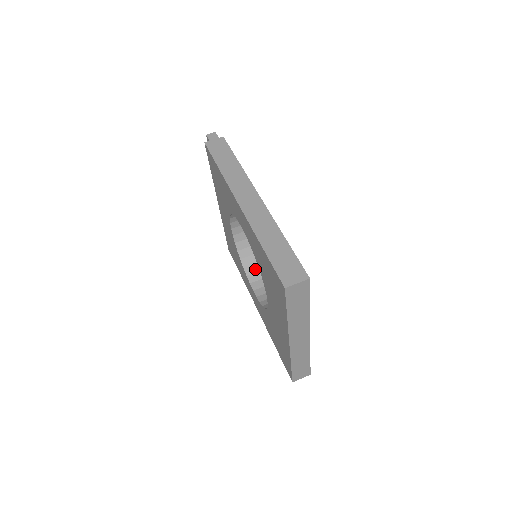
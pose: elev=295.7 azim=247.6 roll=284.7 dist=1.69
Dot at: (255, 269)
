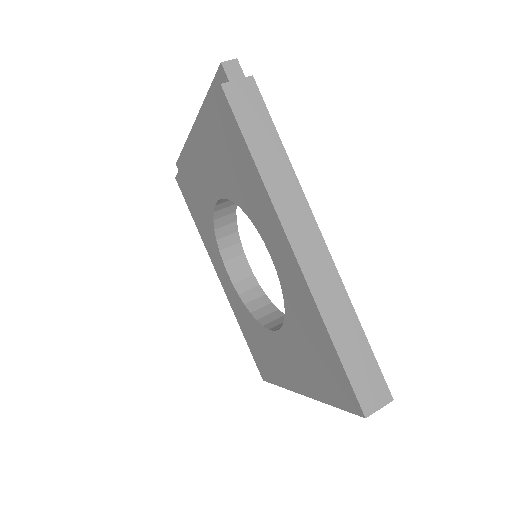
Dot at: (231, 242)
